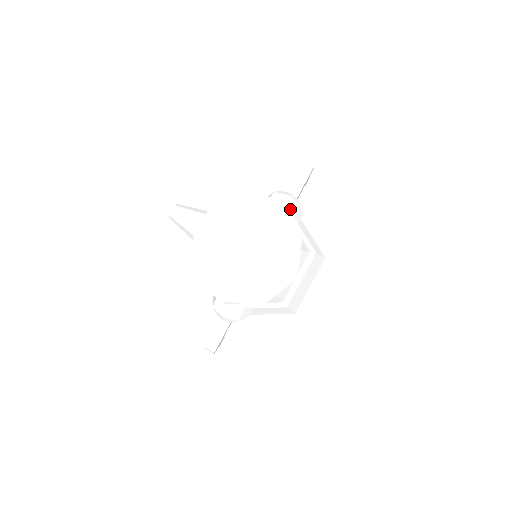
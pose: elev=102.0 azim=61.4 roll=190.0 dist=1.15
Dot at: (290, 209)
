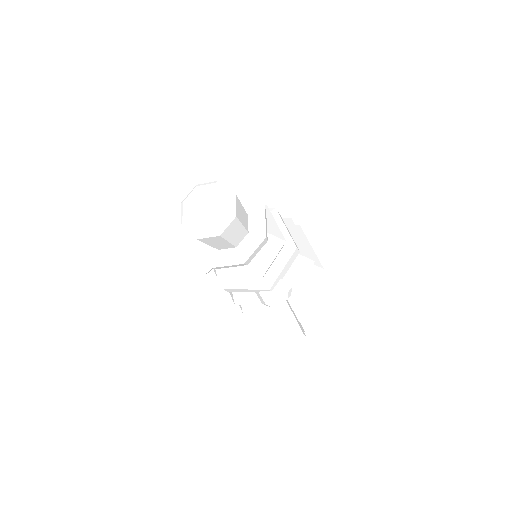
Dot at: occluded
